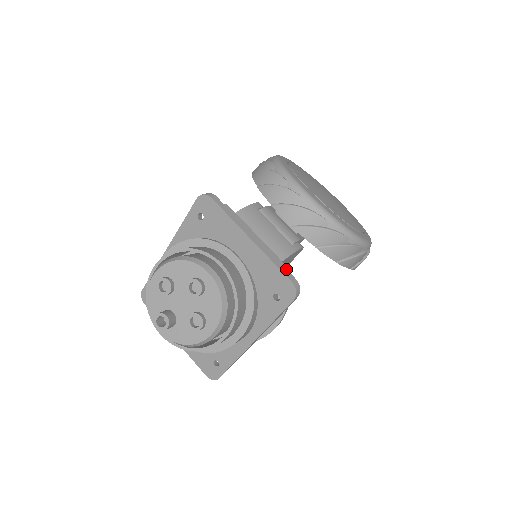
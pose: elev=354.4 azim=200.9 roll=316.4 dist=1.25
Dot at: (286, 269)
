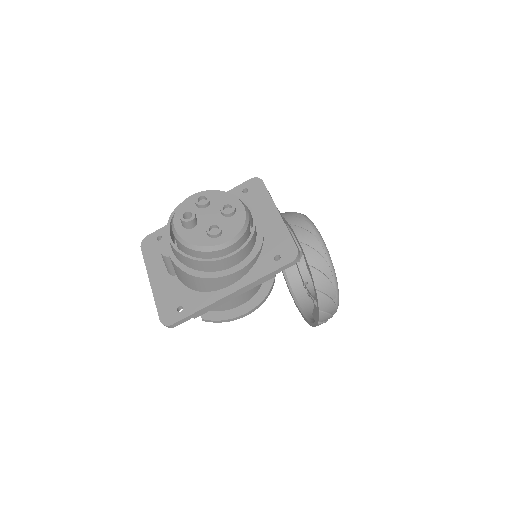
Dot at: occluded
